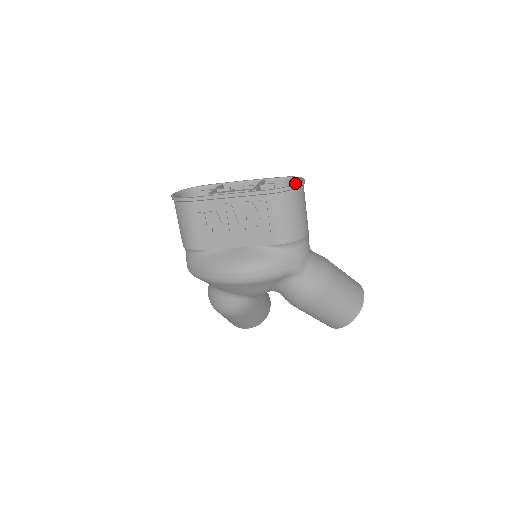
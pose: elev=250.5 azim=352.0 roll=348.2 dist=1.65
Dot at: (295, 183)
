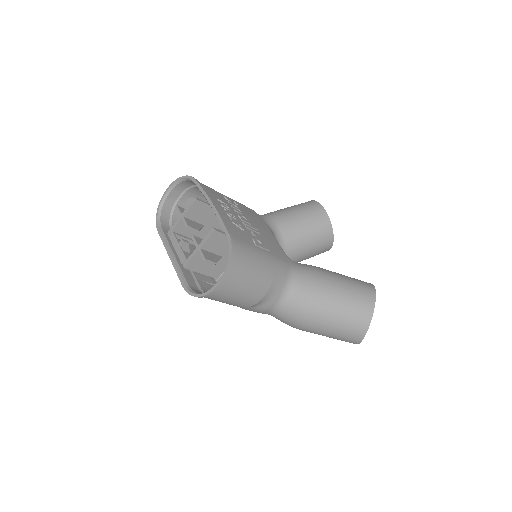
Dot at: (232, 259)
